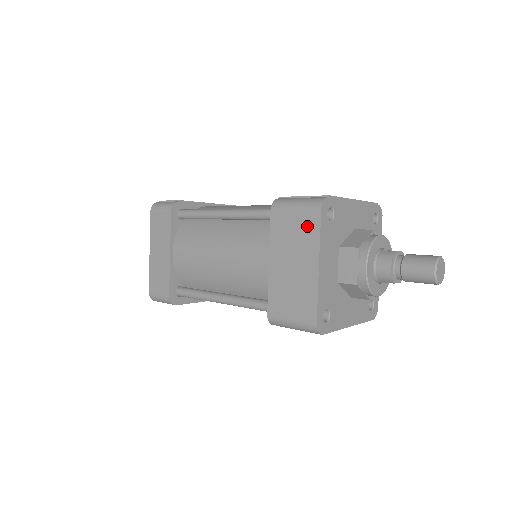
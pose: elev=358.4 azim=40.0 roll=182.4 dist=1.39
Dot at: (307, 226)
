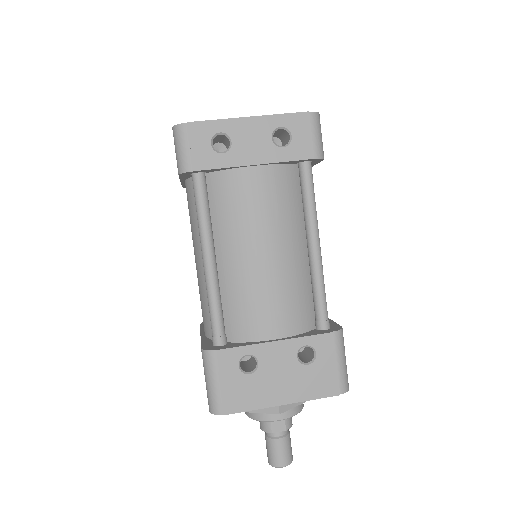
Dot at: occluded
